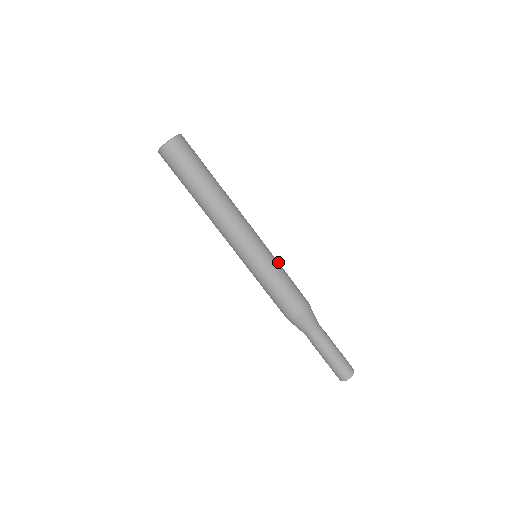
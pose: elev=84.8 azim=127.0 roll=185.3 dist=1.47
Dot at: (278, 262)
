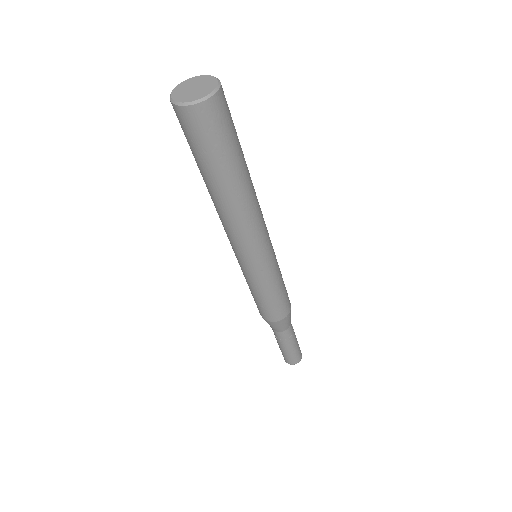
Dot at: (279, 269)
